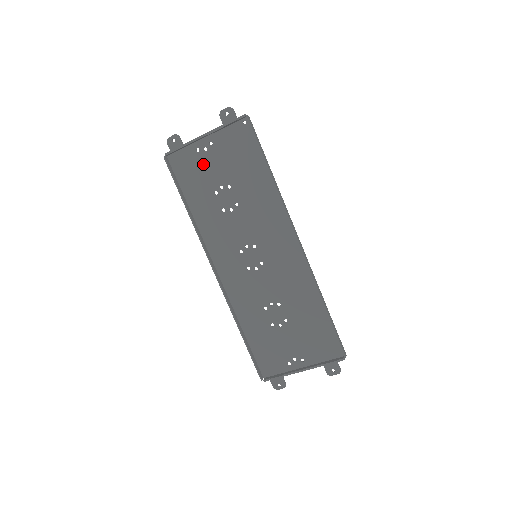
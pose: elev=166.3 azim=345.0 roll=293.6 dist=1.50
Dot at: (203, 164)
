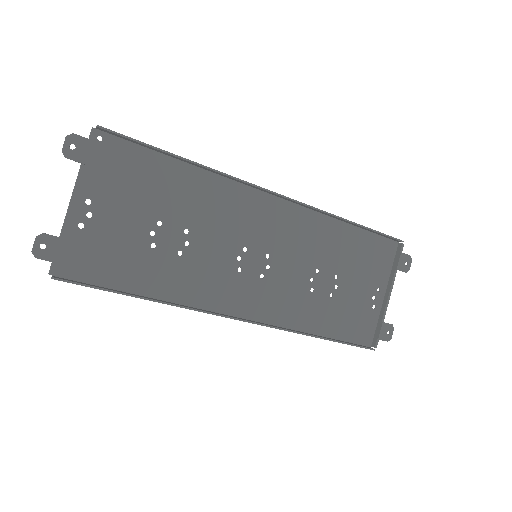
Dot at: (105, 234)
